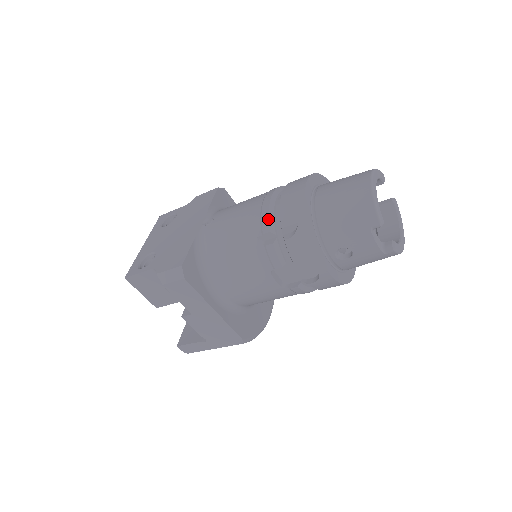
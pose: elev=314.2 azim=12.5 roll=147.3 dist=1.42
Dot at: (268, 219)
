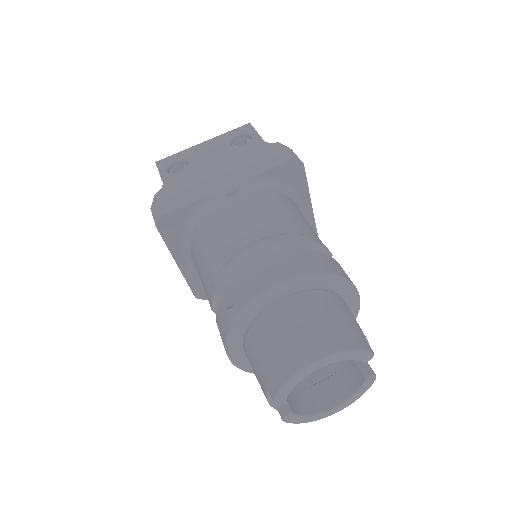
Dot at: (233, 266)
